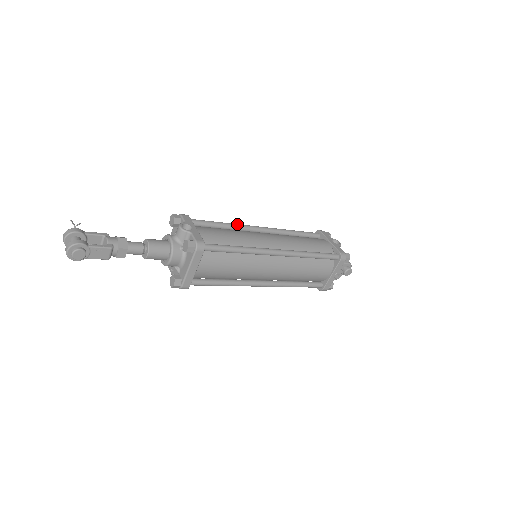
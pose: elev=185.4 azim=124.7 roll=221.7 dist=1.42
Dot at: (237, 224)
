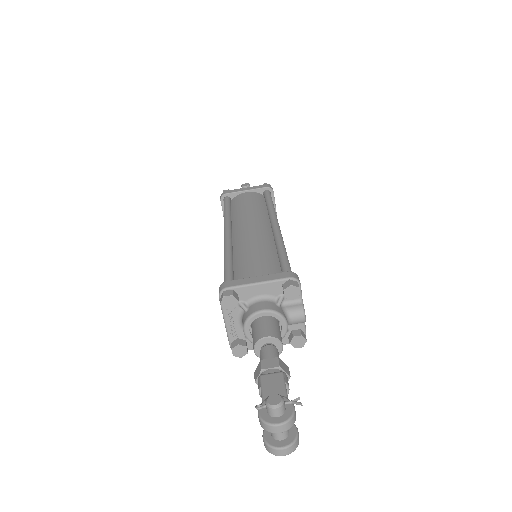
Dot at: occluded
